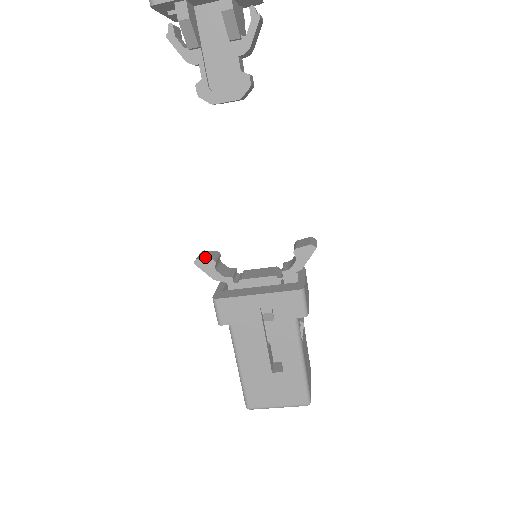
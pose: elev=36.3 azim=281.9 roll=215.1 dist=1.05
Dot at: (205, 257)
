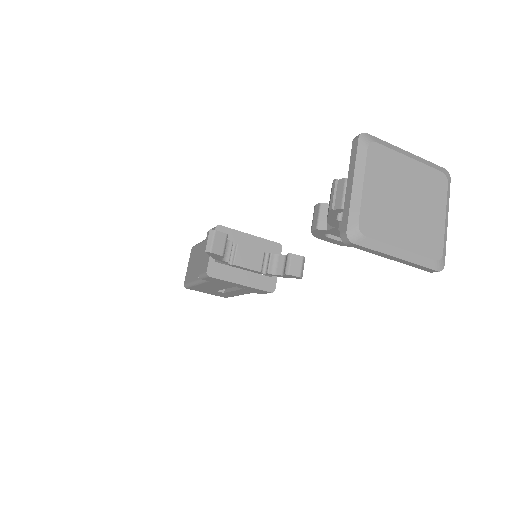
Dot at: (217, 250)
